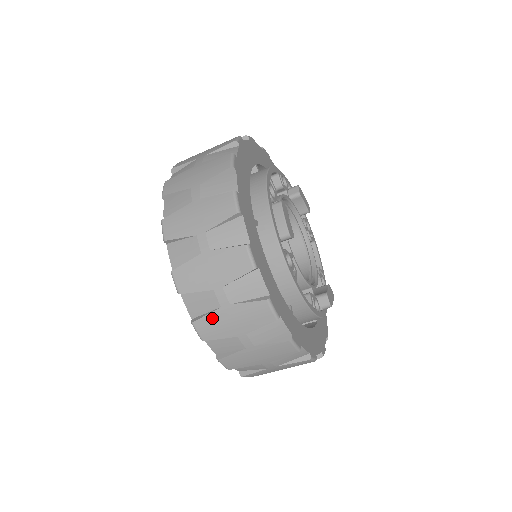
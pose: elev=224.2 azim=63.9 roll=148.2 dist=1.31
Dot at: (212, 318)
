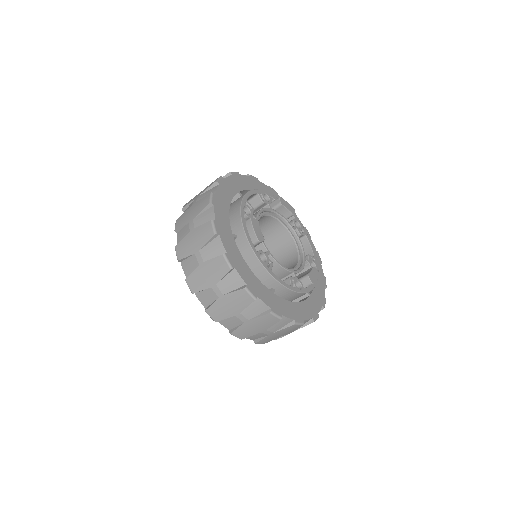
Dot at: (216, 306)
